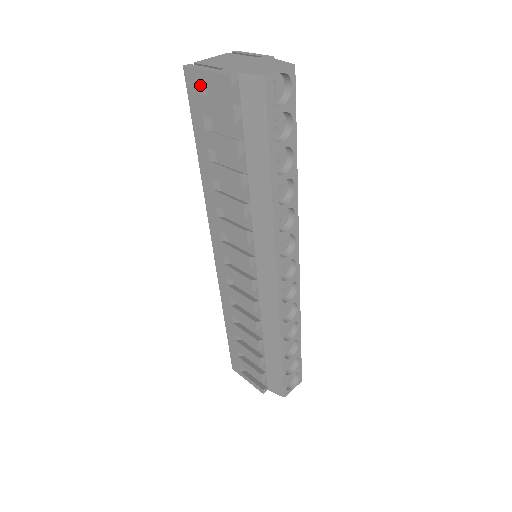
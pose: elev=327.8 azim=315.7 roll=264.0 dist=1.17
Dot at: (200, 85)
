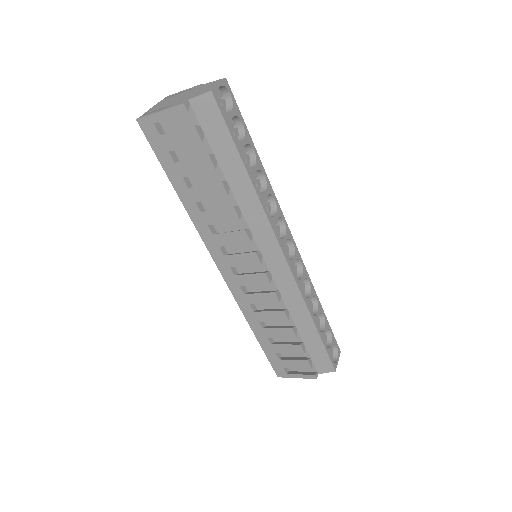
Dot at: (157, 128)
